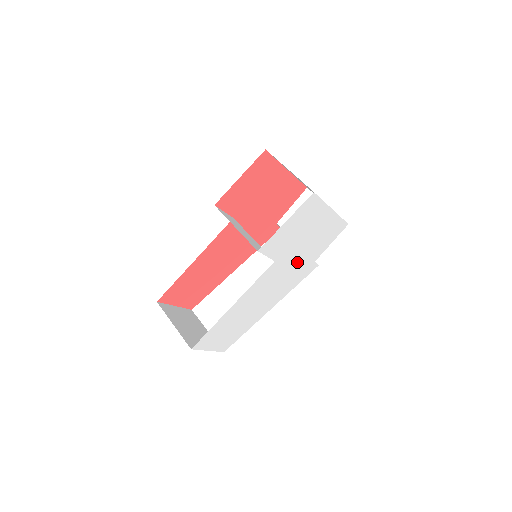
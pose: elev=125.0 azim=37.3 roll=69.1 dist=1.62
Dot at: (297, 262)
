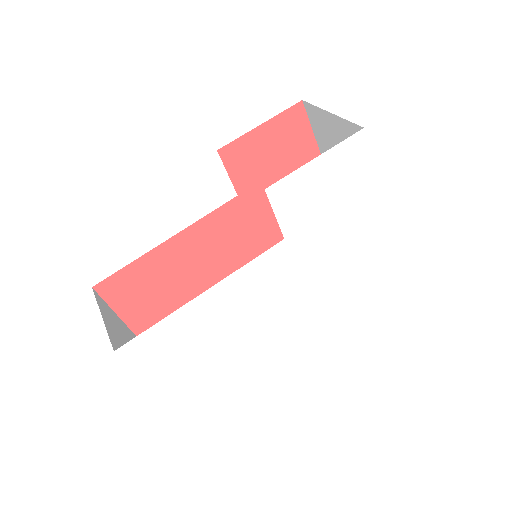
Dot at: (315, 272)
